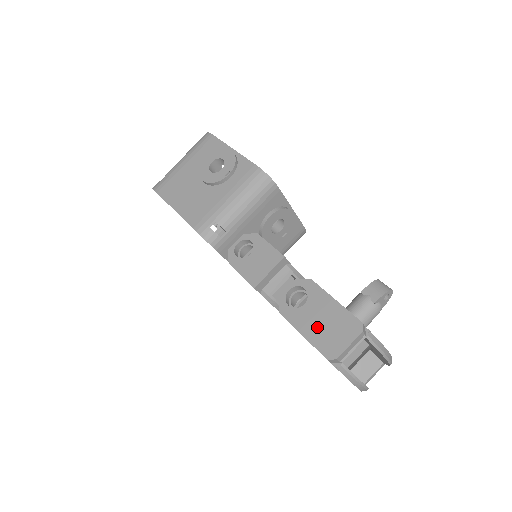
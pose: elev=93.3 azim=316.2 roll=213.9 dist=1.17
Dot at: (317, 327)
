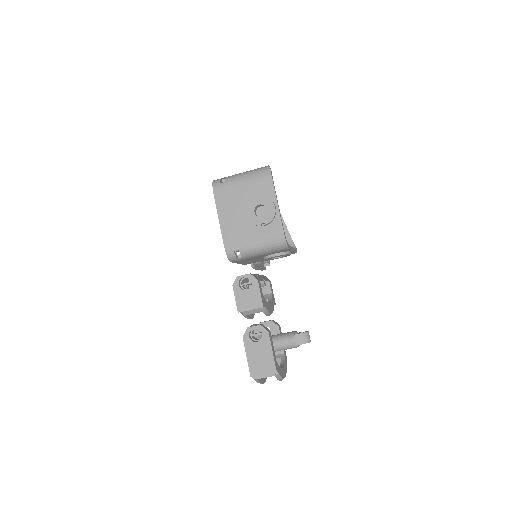
Dot at: (256, 358)
